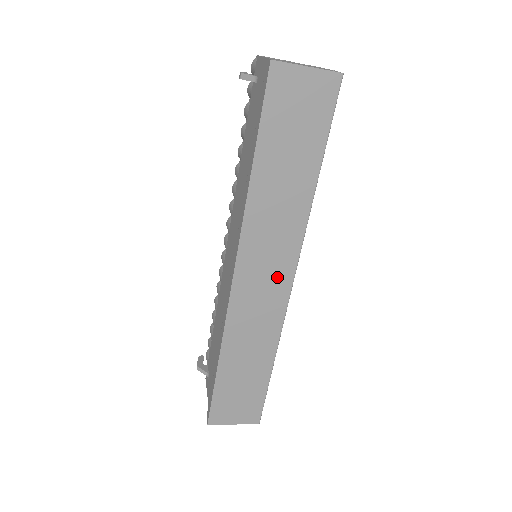
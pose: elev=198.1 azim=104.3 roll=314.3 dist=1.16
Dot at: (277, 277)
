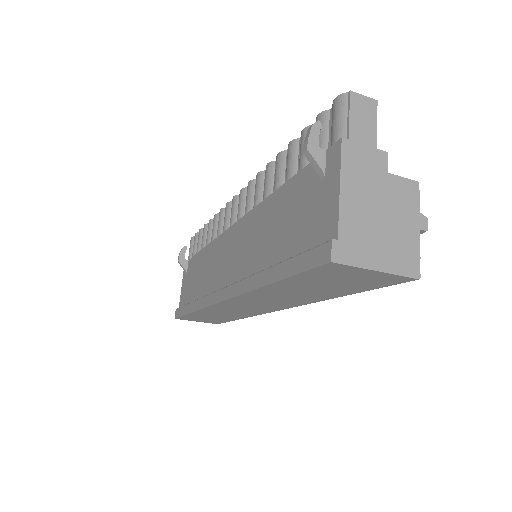
Dot at: (264, 308)
